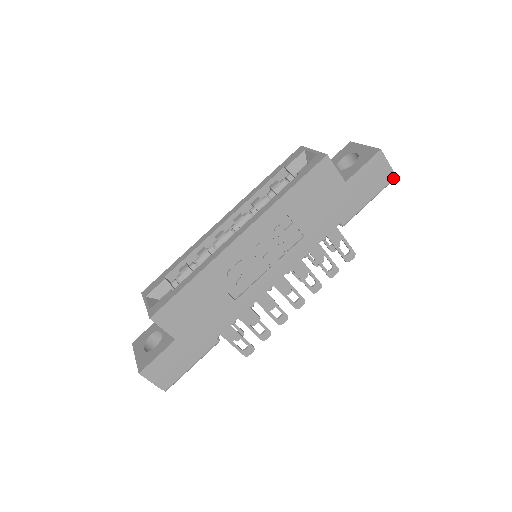
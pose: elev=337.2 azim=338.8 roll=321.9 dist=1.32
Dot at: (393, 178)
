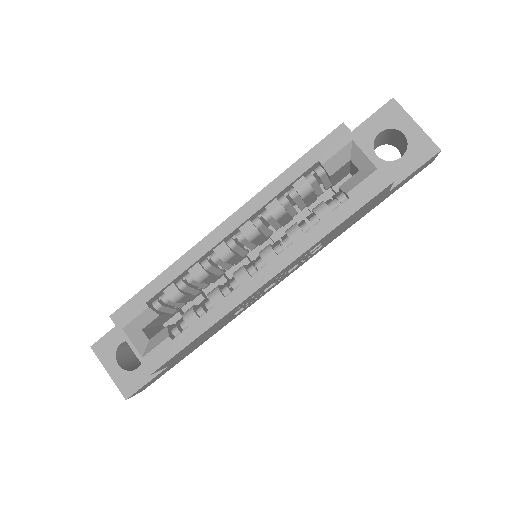
Dot at: occluded
